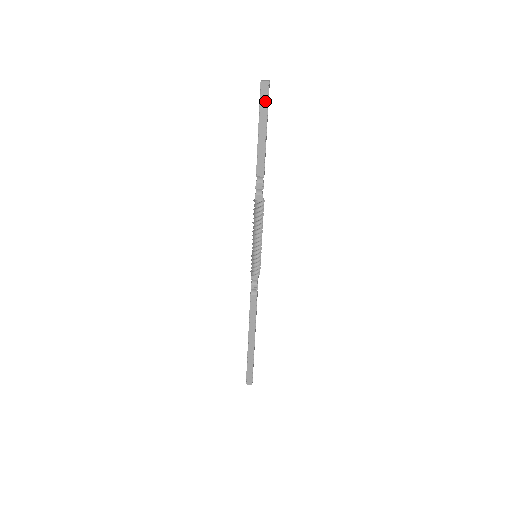
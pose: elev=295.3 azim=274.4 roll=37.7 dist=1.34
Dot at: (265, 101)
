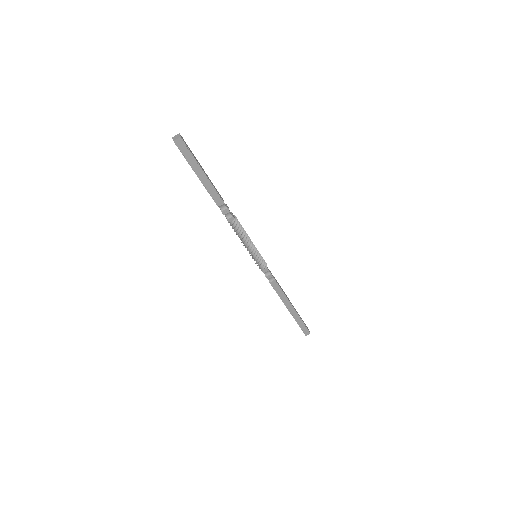
Dot at: (187, 153)
